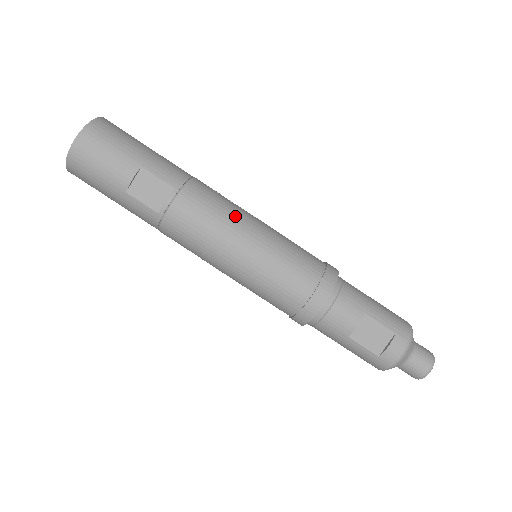
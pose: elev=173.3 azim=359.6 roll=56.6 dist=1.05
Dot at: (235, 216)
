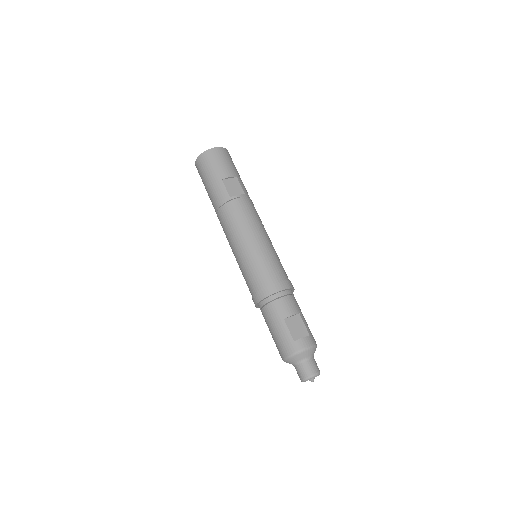
Dot at: (263, 226)
